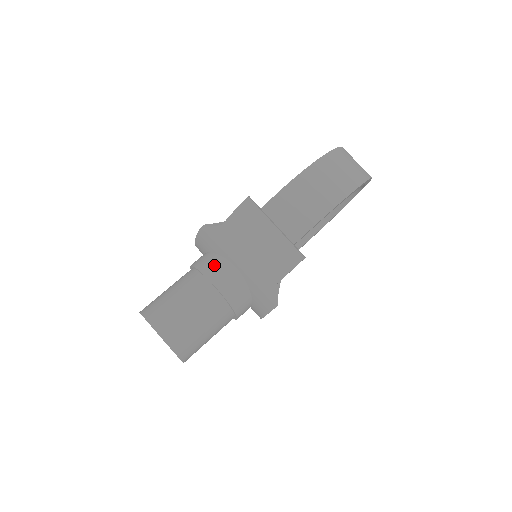
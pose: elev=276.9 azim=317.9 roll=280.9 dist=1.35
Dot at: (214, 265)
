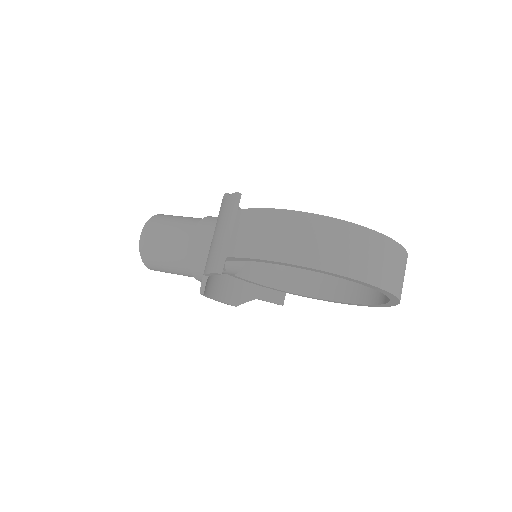
Dot at: (207, 226)
